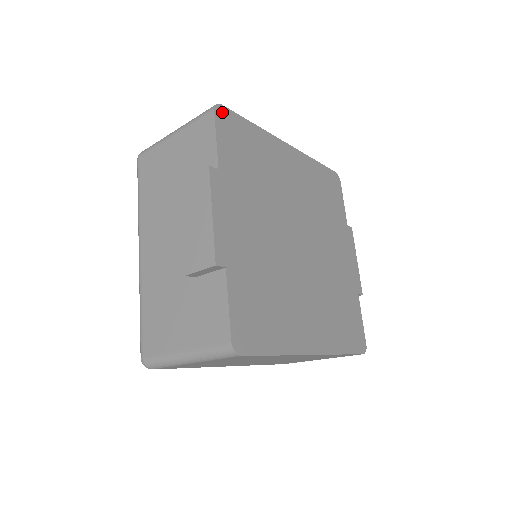
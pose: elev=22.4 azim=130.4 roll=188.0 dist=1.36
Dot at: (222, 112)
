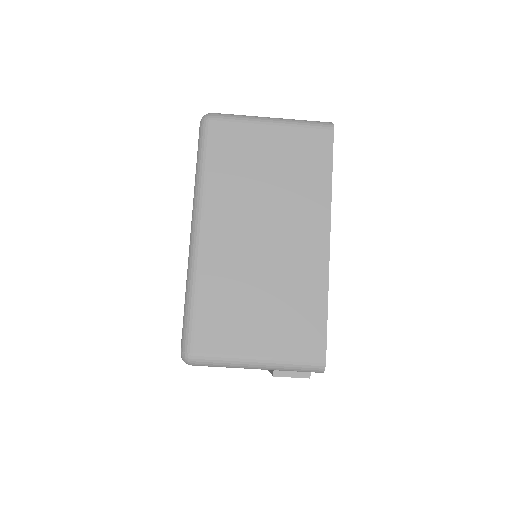
Dot at: occluded
